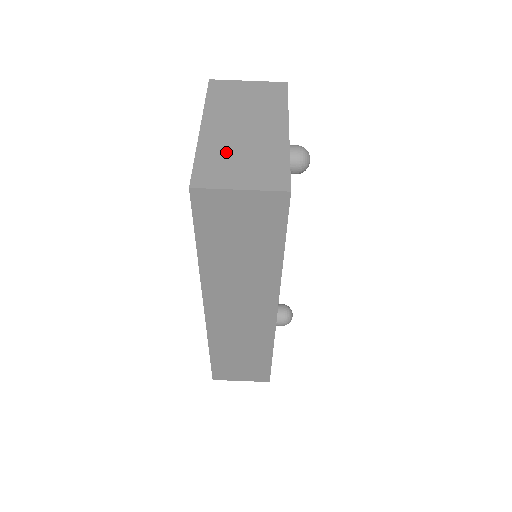
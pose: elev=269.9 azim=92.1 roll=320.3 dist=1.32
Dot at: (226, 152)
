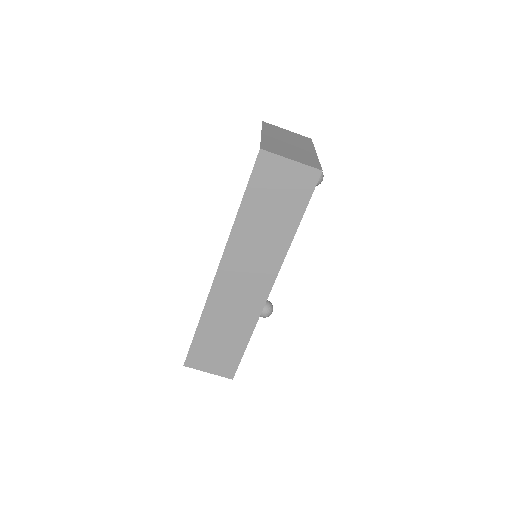
Dot at: (280, 146)
